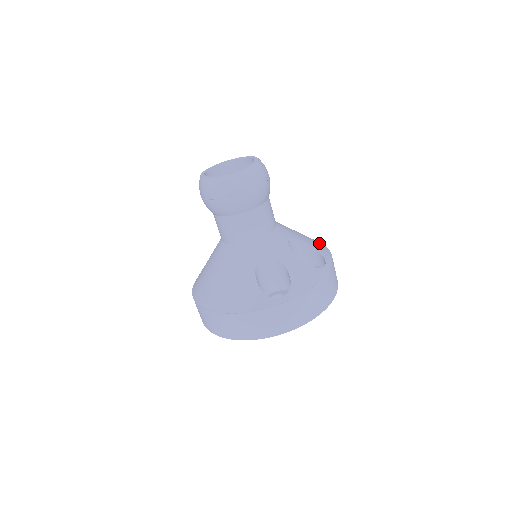
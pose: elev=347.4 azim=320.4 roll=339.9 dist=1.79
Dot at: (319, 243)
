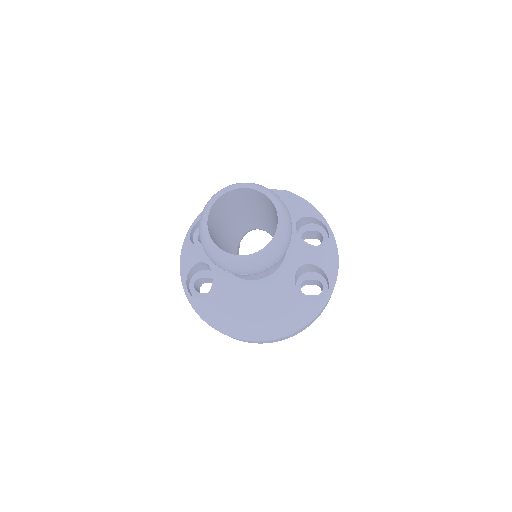
Dot at: (292, 198)
